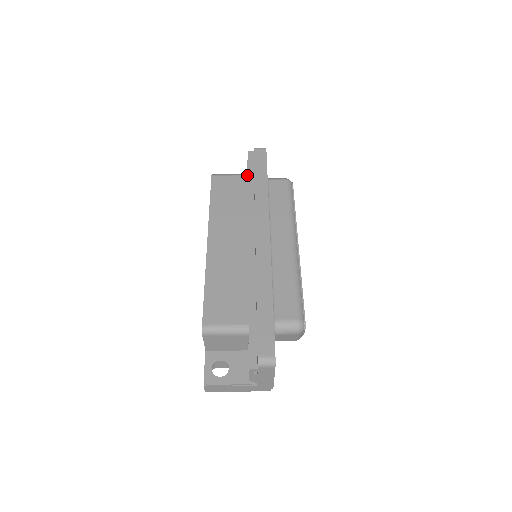
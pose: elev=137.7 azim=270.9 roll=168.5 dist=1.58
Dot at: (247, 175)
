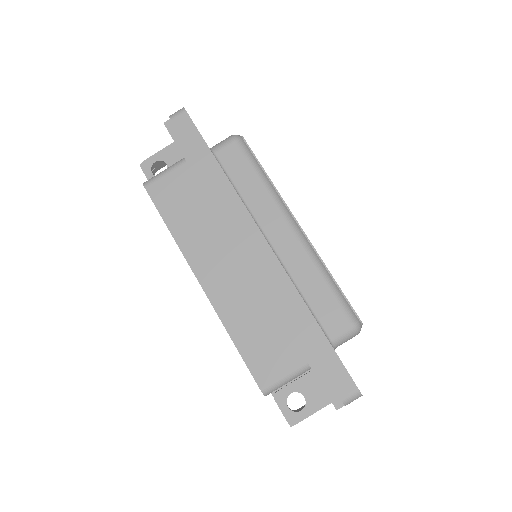
Dot at: (185, 161)
